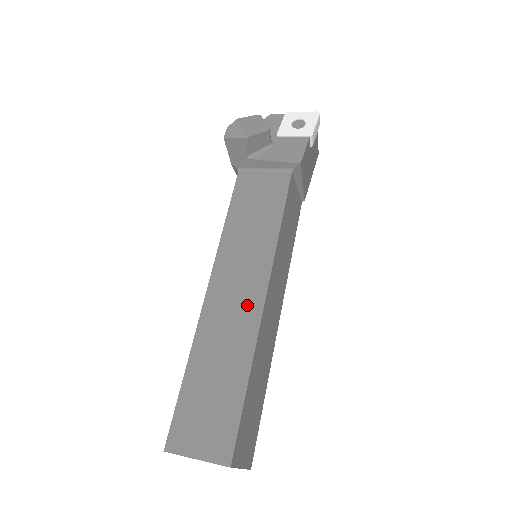
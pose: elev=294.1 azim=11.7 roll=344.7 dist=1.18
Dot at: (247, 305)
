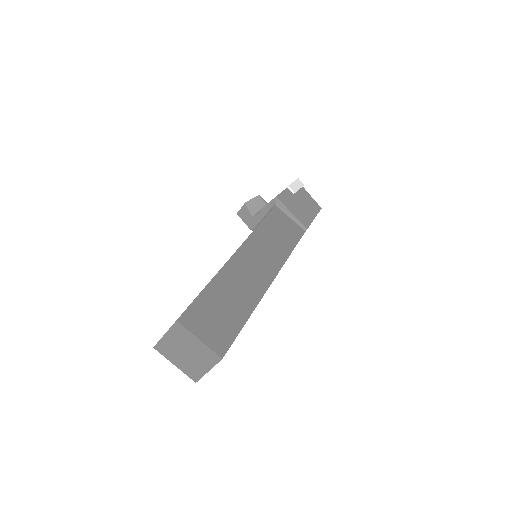
Dot at: occluded
